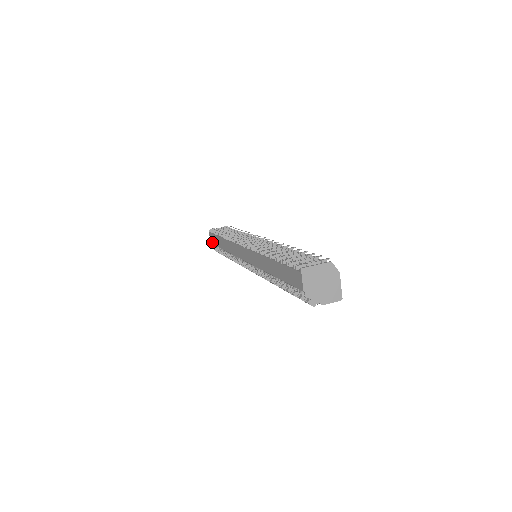
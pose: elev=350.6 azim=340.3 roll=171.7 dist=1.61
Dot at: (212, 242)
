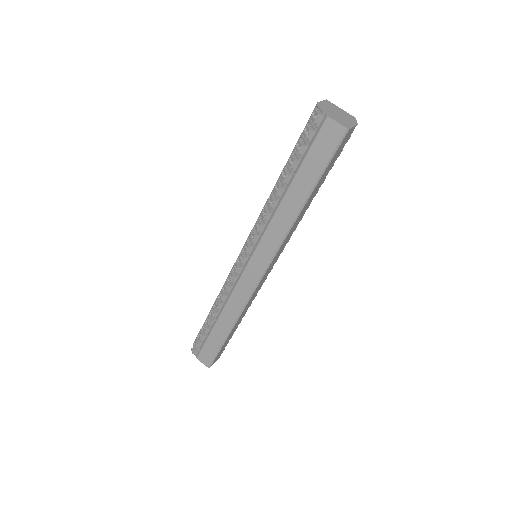
Dot at: occluded
